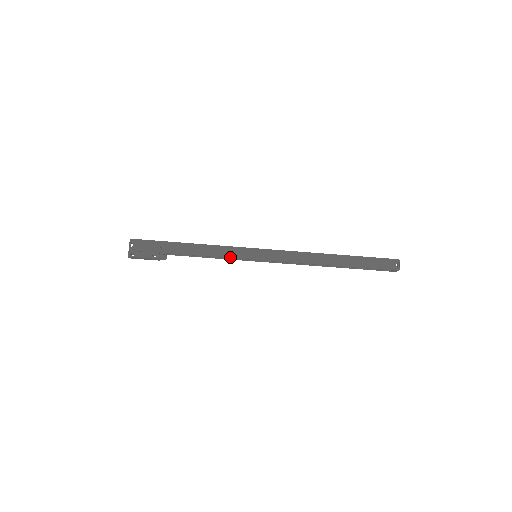
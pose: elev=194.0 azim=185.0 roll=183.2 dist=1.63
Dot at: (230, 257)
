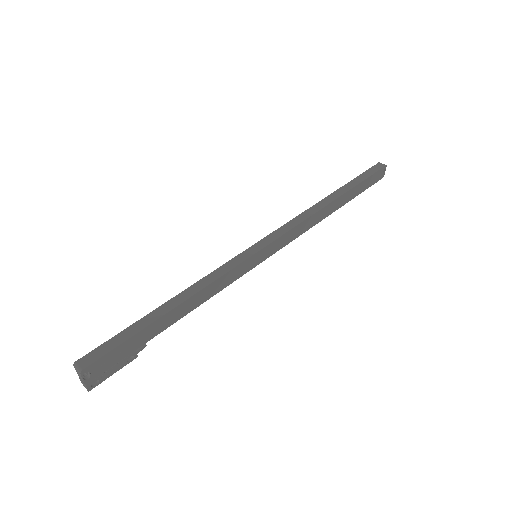
Dot at: (230, 283)
